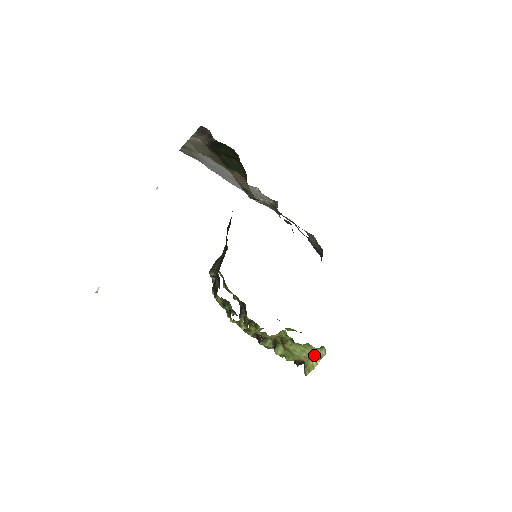
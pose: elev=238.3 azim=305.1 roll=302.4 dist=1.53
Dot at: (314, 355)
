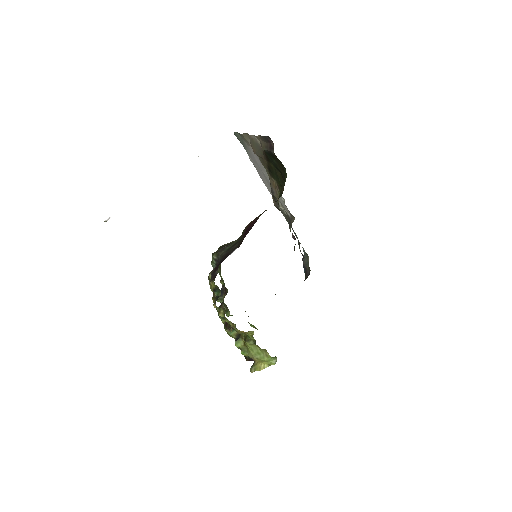
Dot at: (266, 360)
